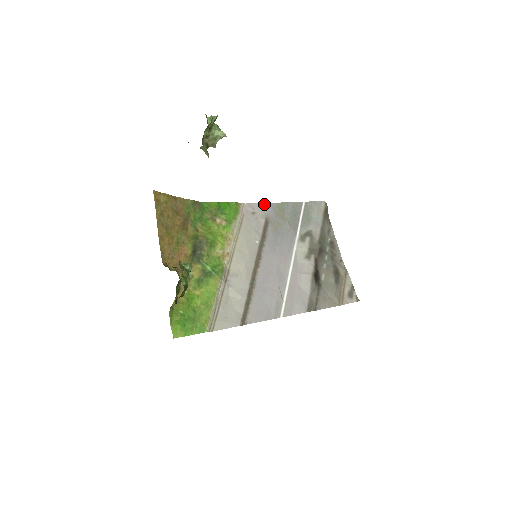
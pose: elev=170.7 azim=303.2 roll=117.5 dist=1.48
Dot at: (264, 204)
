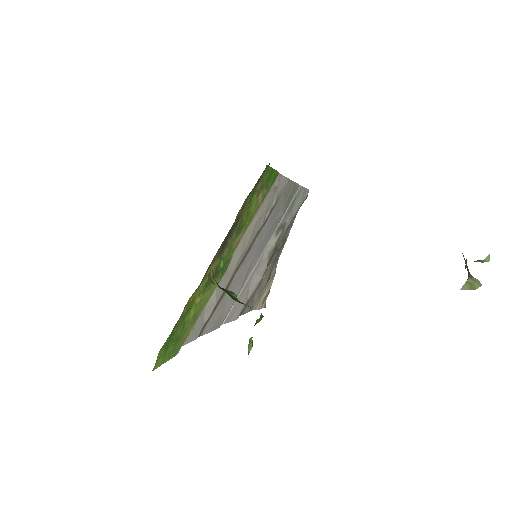
Dot at: (286, 179)
